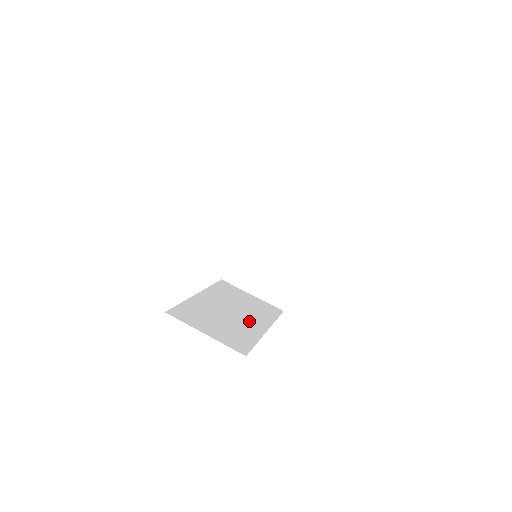
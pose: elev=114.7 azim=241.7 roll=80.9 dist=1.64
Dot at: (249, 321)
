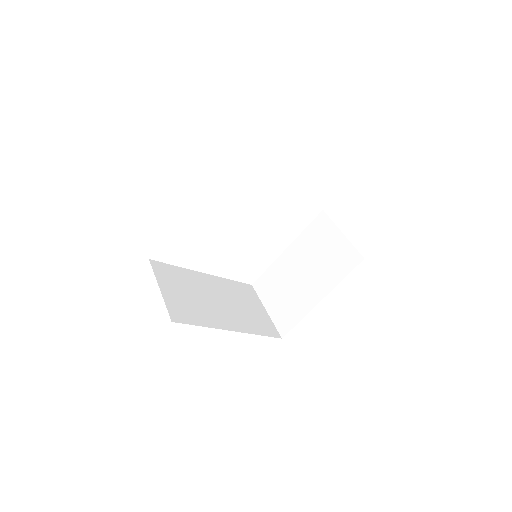
Dot at: (224, 315)
